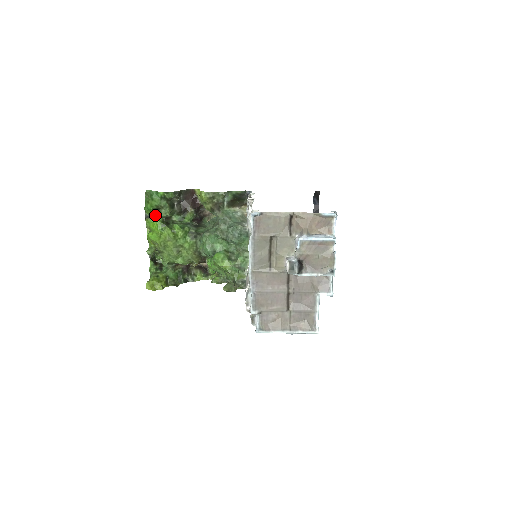
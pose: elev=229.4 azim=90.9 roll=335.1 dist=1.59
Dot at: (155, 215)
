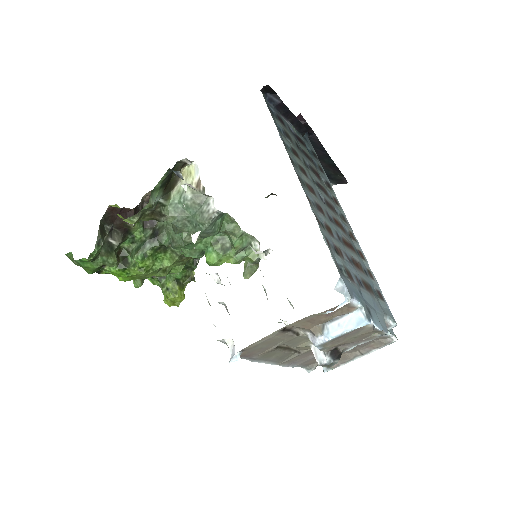
Dot at: (104, 267)
